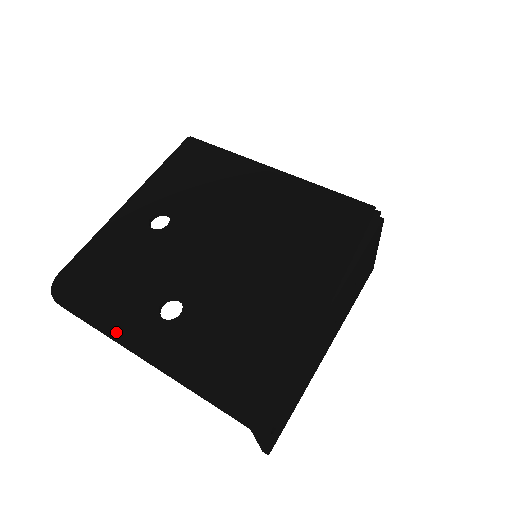
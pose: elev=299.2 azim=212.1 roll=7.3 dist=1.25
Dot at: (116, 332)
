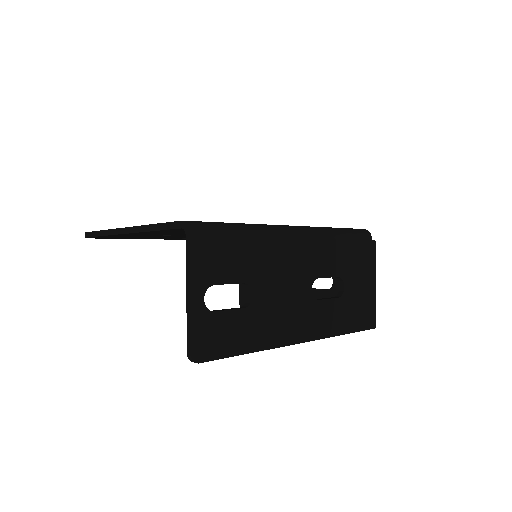
Dot at: occluded
